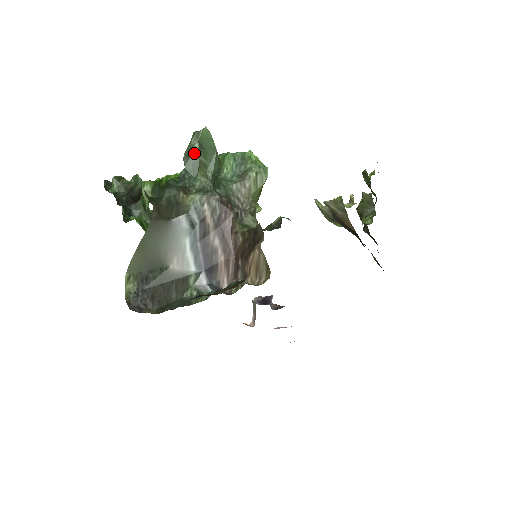
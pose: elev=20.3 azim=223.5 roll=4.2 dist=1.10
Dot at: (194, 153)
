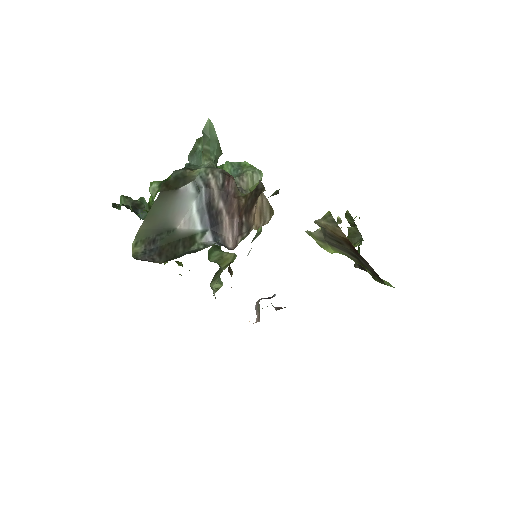
Dot at: (198, 151)
